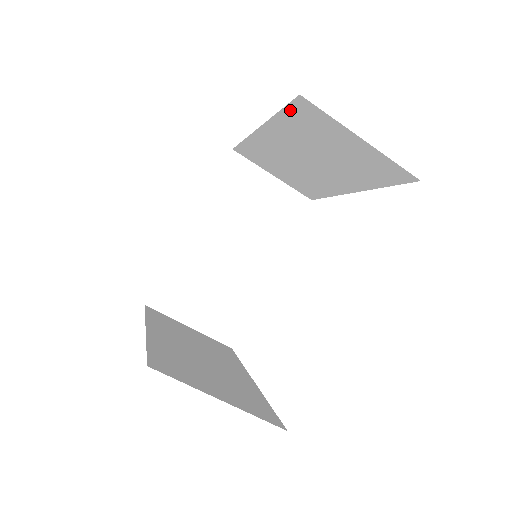
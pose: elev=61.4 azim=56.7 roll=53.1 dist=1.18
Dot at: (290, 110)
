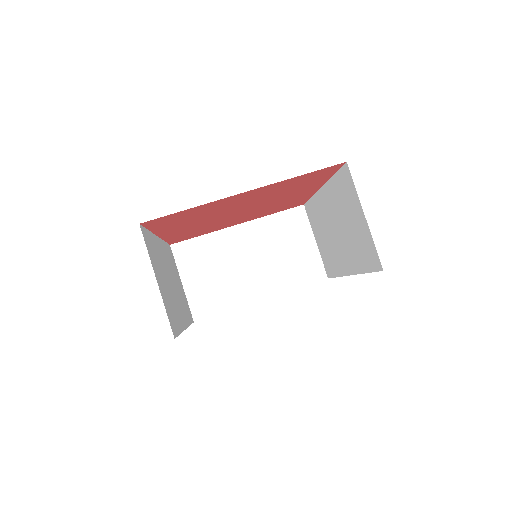
Dot at: (340, 175)
